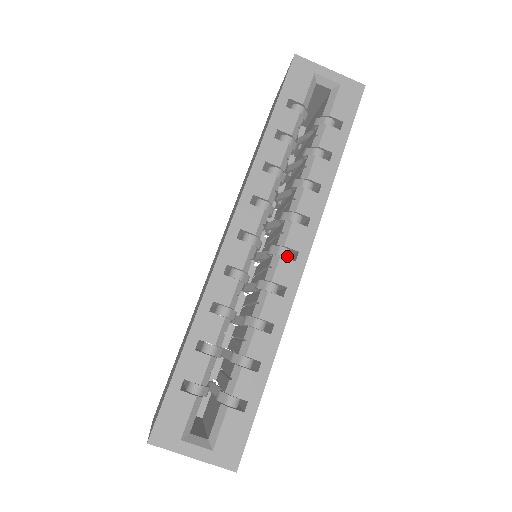
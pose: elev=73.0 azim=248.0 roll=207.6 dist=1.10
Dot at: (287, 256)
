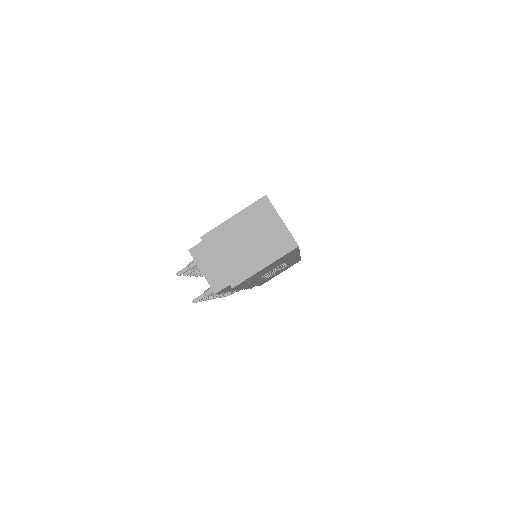
Dot at: occluded
